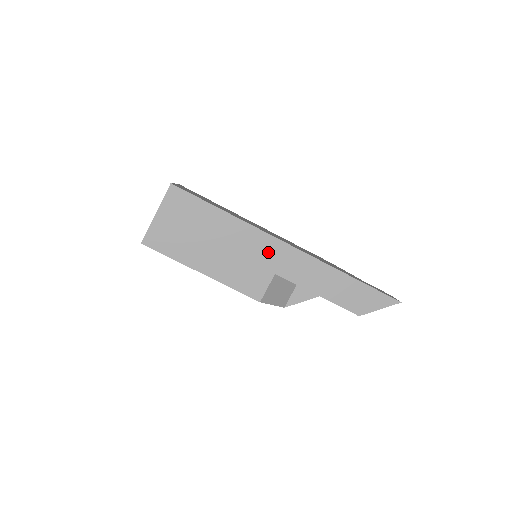
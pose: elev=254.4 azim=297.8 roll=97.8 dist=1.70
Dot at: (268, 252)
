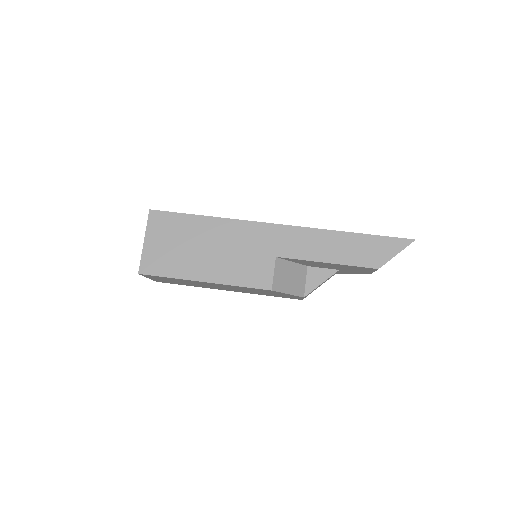
Dot at: (261, 239)
